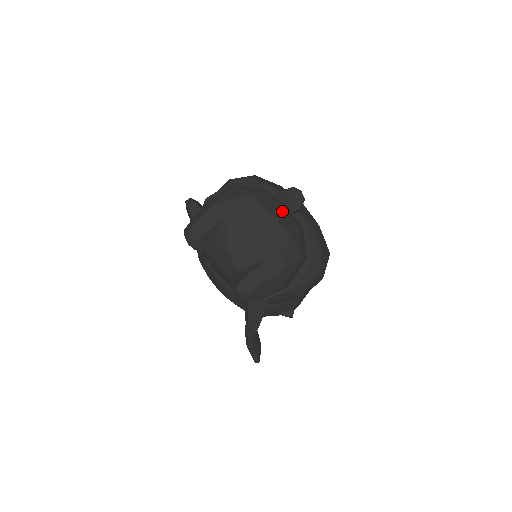
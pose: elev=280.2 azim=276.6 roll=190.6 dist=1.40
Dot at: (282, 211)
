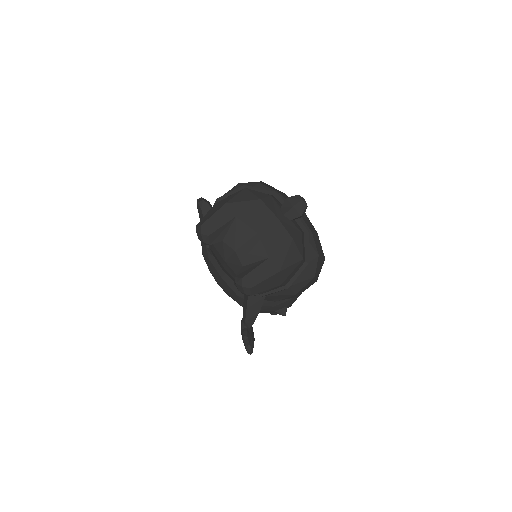
Dot at: (286, 216)
